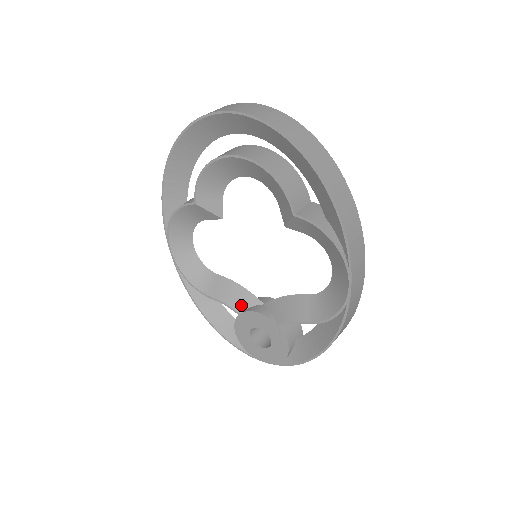
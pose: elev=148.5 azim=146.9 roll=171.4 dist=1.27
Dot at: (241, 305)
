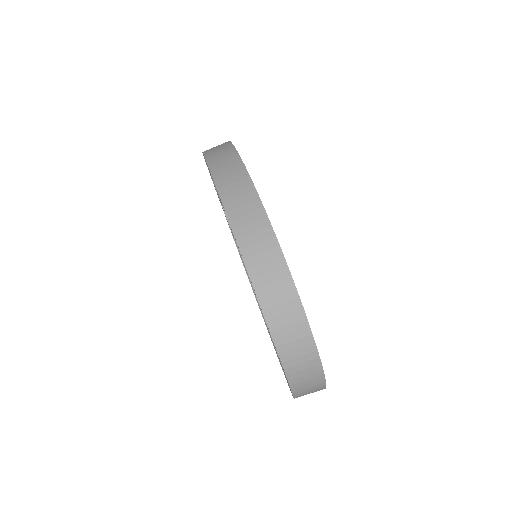
Dot at: occluded
